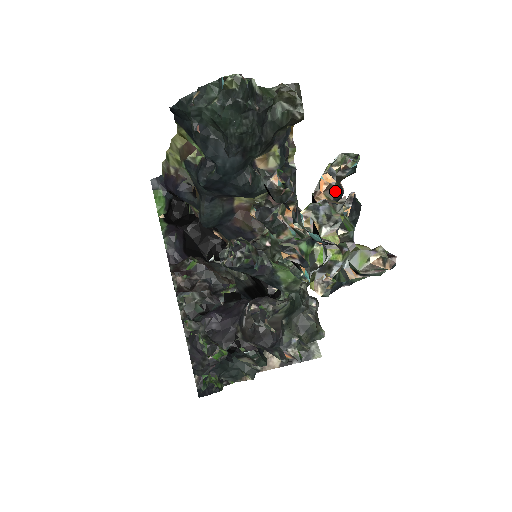
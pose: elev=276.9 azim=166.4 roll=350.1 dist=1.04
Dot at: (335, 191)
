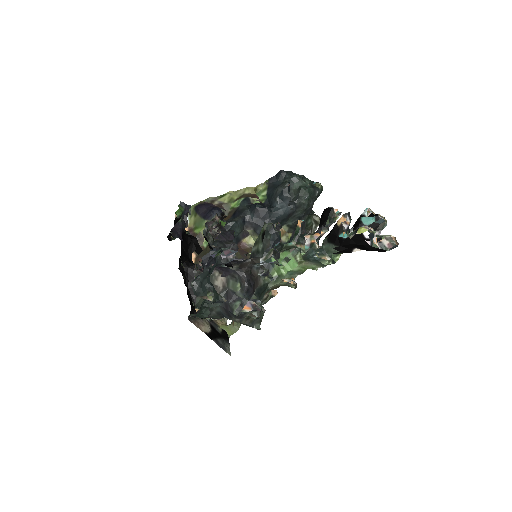
Dot at: occluded
